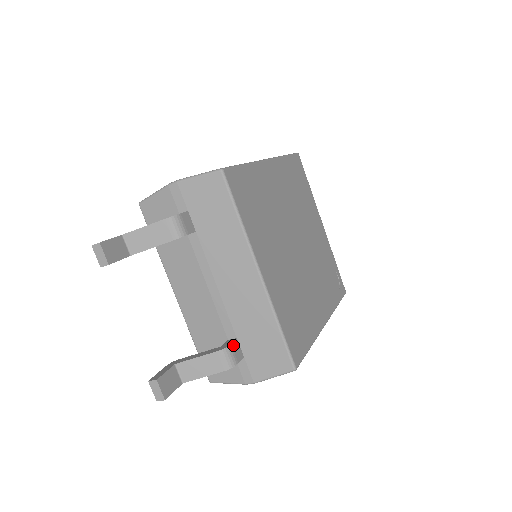
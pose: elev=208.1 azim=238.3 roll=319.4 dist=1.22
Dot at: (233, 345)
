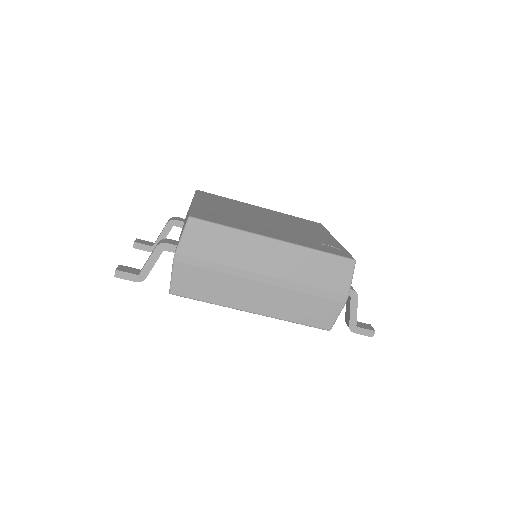
Dot at: (171, 240)
